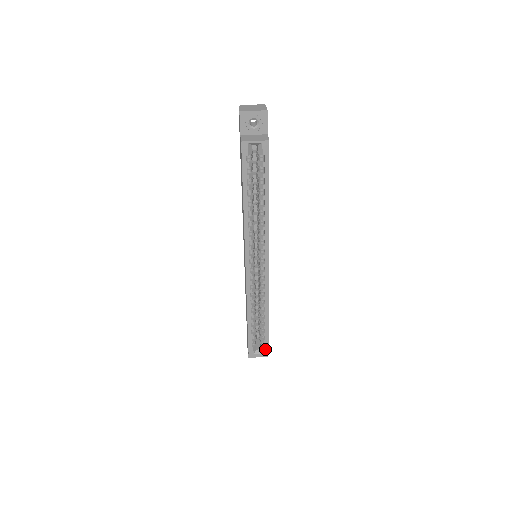
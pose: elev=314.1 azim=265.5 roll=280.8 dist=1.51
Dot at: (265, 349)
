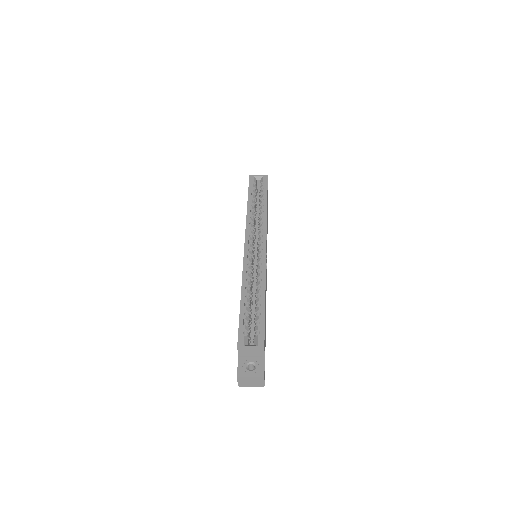
Dot at: (260, 340)
